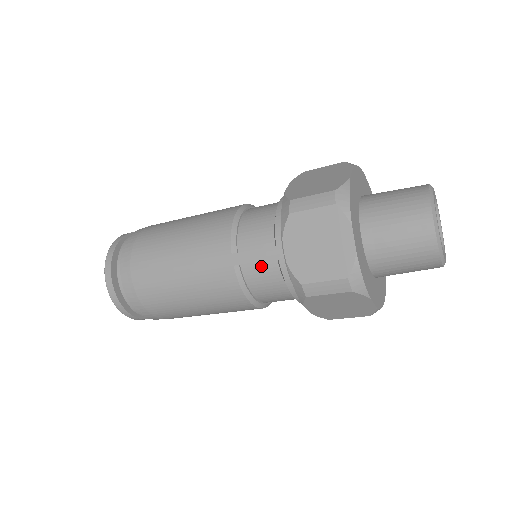
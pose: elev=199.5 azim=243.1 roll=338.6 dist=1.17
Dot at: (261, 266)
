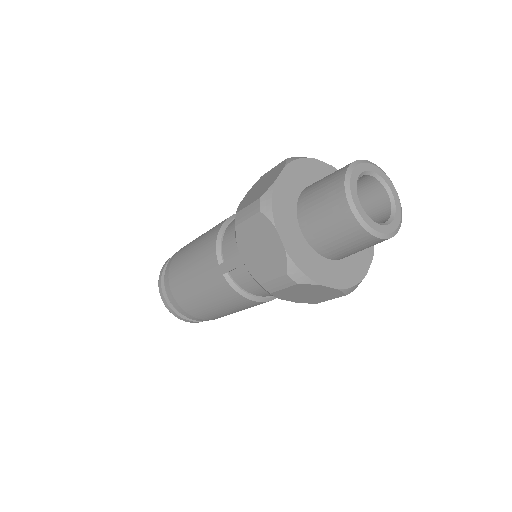
Dot at: (241, 271)
